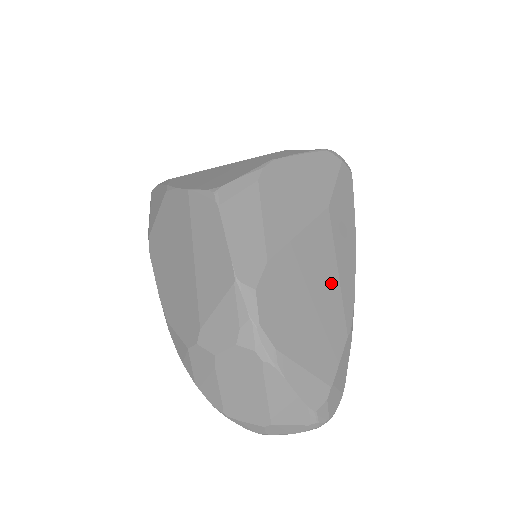
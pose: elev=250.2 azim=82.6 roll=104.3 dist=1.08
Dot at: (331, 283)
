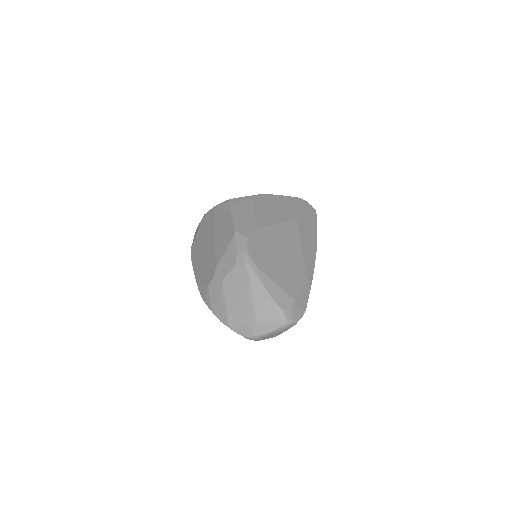
Dot at: (297, 253)
